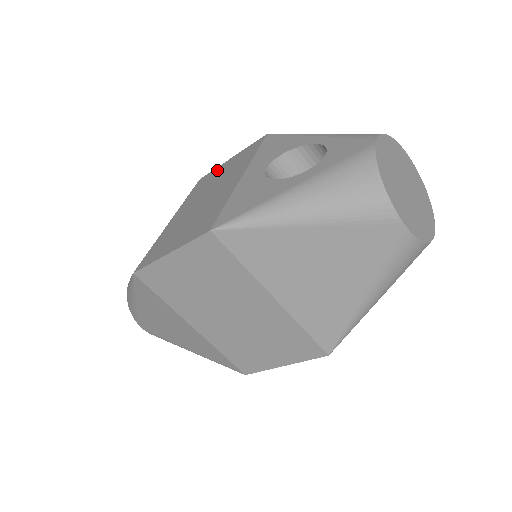
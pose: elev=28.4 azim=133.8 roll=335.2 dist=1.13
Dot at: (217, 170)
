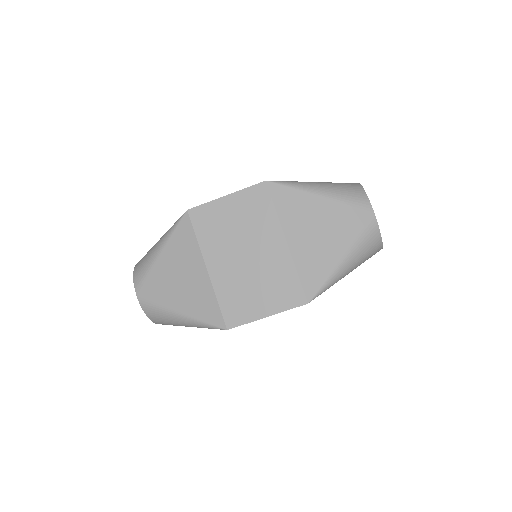
Dot at: occluded
